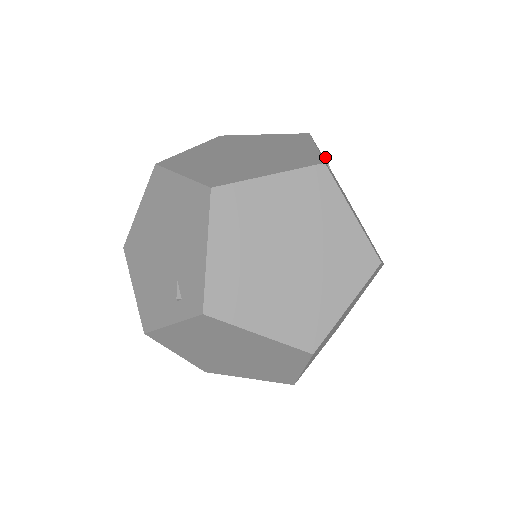
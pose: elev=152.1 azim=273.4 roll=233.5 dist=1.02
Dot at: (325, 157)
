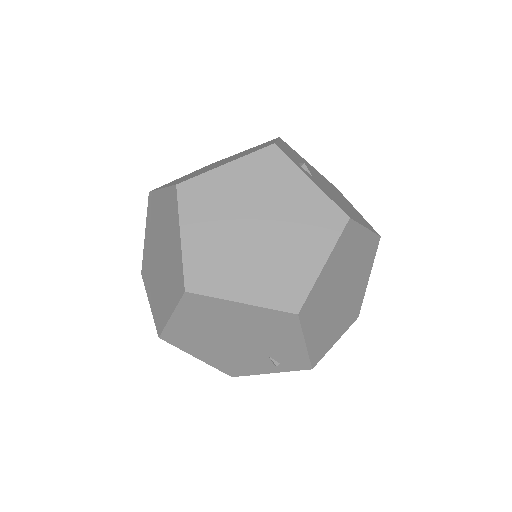
Dot at: (303, 166)
